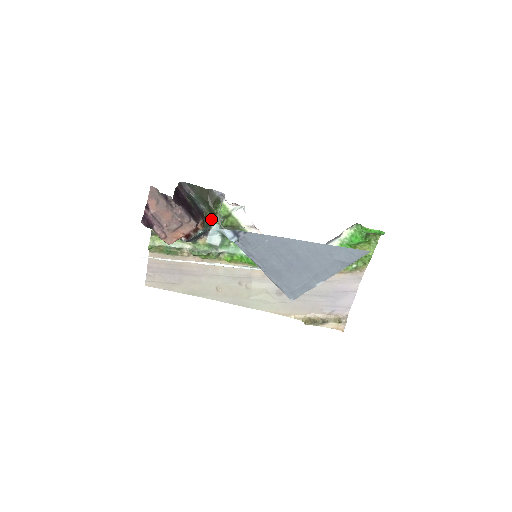
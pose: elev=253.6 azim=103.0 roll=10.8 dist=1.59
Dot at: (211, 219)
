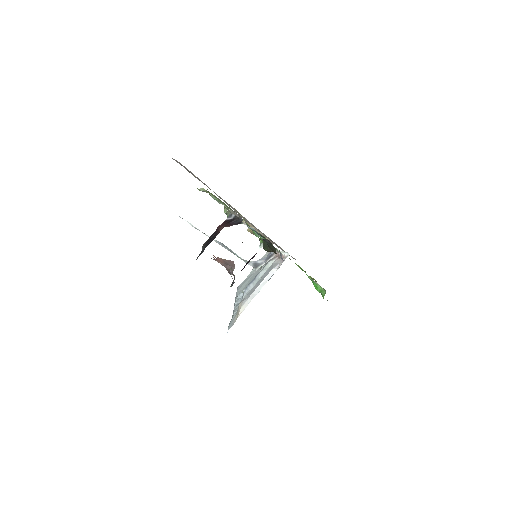
Dot at: (260, 238)
